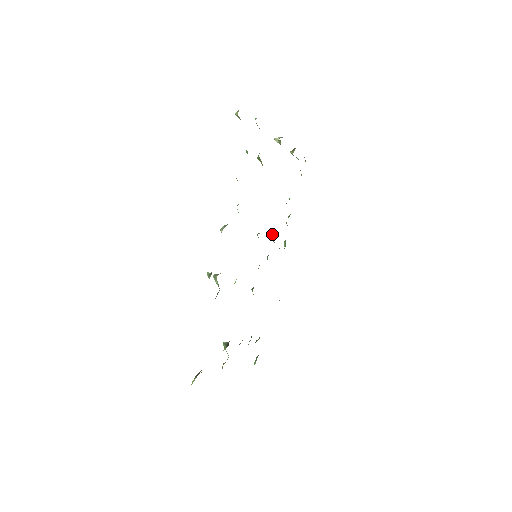
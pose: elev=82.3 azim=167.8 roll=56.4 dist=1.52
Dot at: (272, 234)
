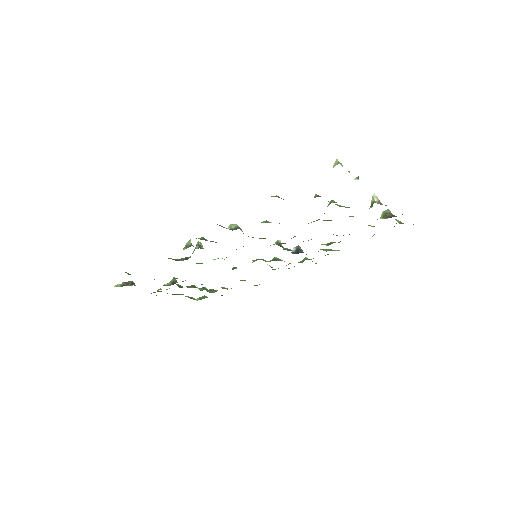
Dot at: occluded
